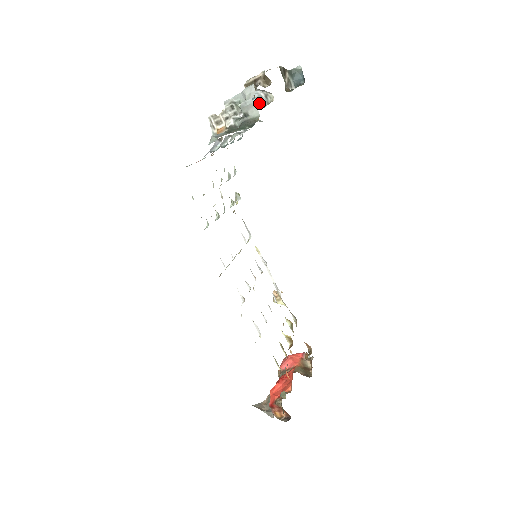
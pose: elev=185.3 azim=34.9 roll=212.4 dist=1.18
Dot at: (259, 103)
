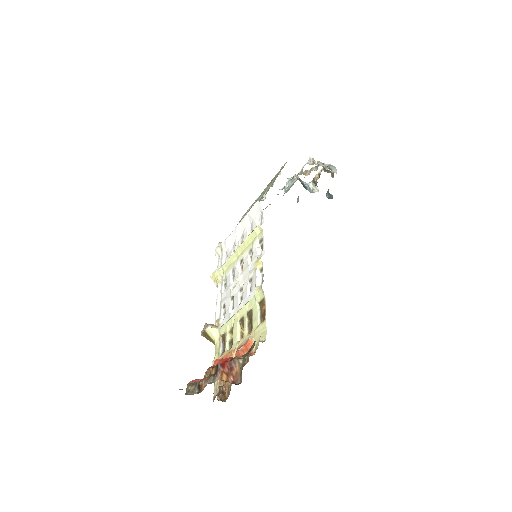
Dot at: (308, 189)
